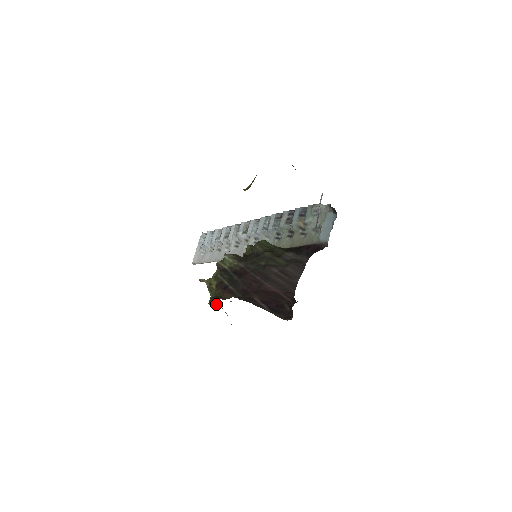
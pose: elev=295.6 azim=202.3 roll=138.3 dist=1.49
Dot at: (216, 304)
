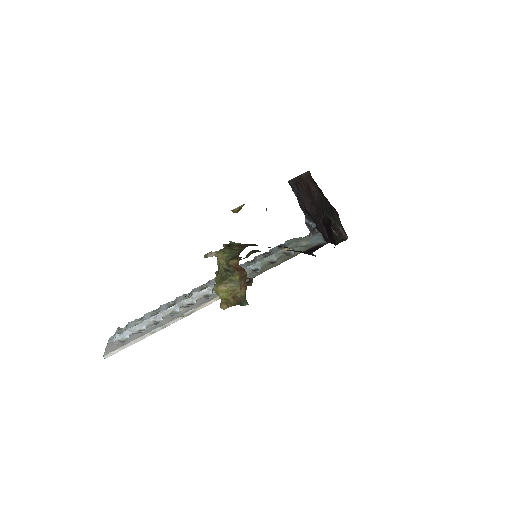
Dot at: (225, 283)
